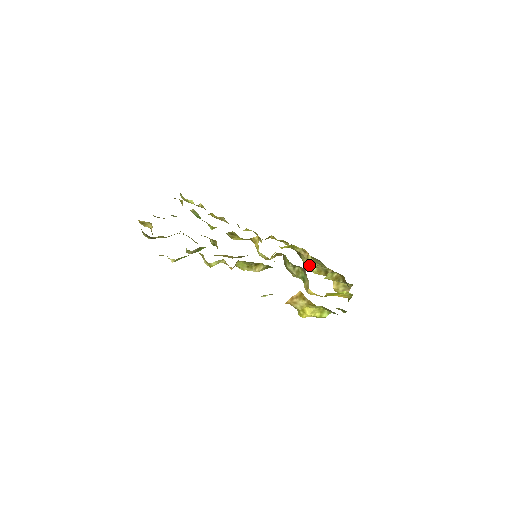
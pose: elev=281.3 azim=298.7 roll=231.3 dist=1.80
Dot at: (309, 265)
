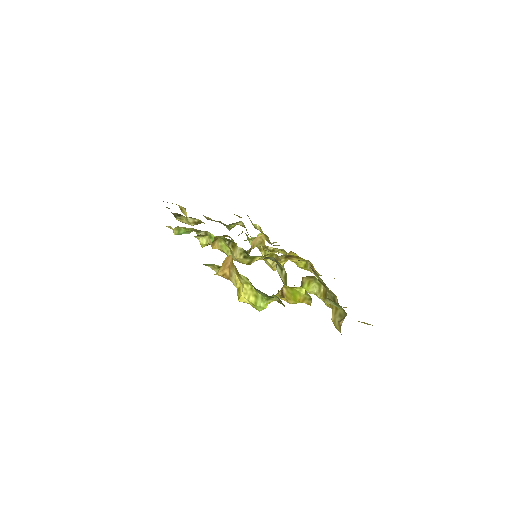
Dot at: occluded
